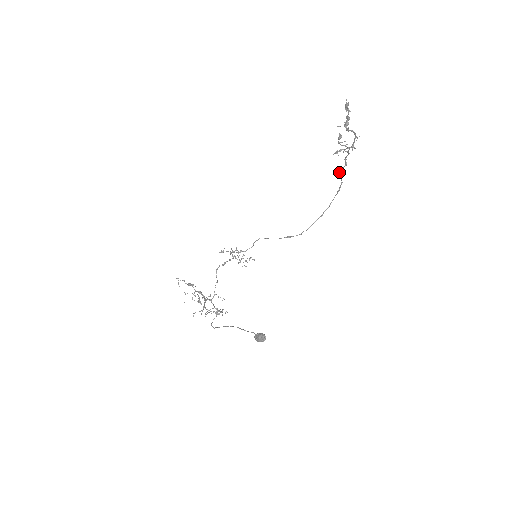
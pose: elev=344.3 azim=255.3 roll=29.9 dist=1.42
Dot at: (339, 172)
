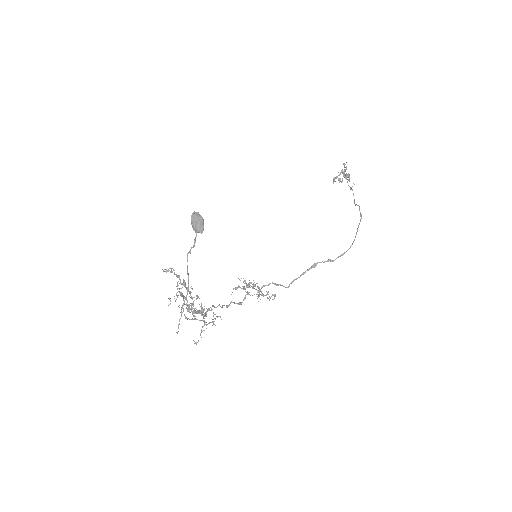
Dot at: (354, 203)
